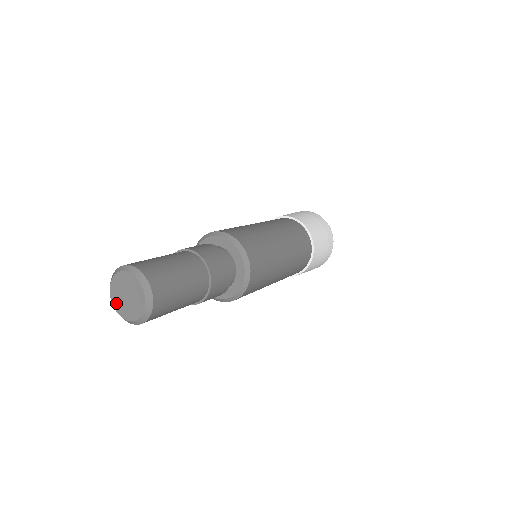
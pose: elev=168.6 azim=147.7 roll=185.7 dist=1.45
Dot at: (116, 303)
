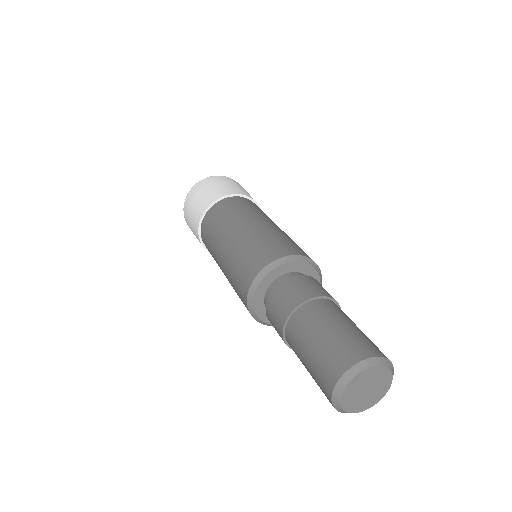
Dot at: (358, 408)
